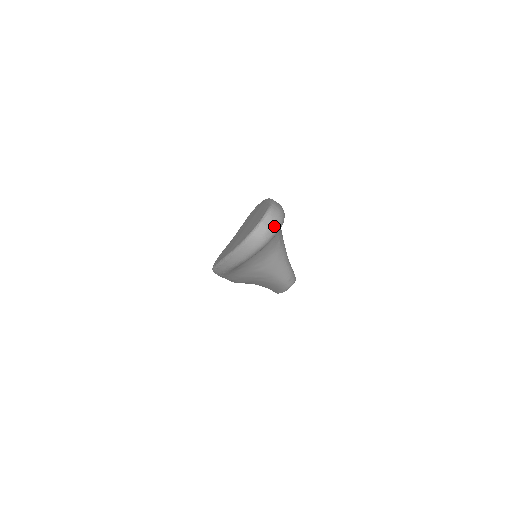
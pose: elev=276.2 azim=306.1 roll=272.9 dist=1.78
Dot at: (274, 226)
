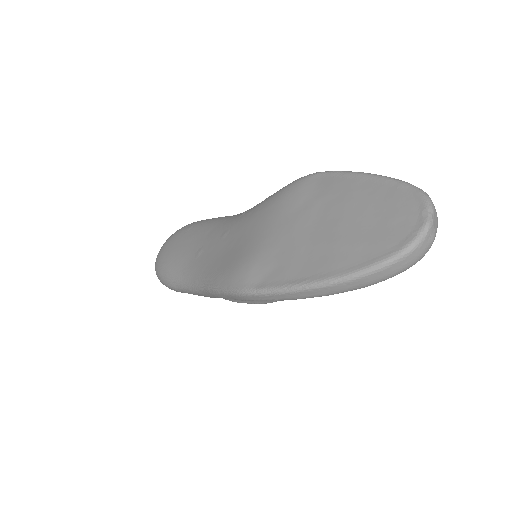
Dot at: occluded
